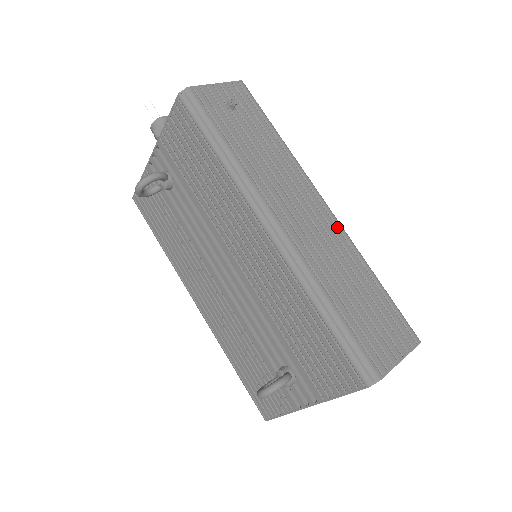
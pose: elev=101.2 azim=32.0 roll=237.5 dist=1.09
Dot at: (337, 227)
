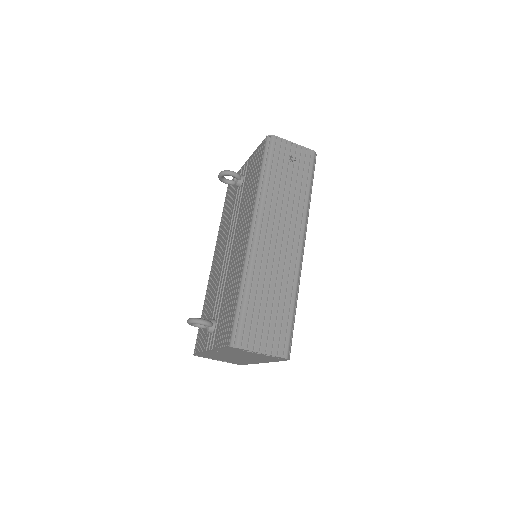
Dot at: (296, 262)
